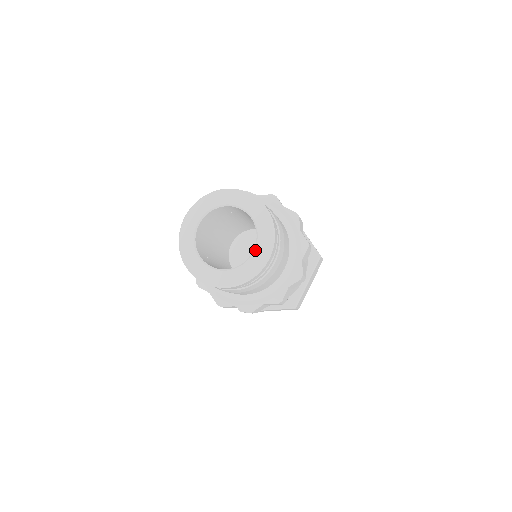
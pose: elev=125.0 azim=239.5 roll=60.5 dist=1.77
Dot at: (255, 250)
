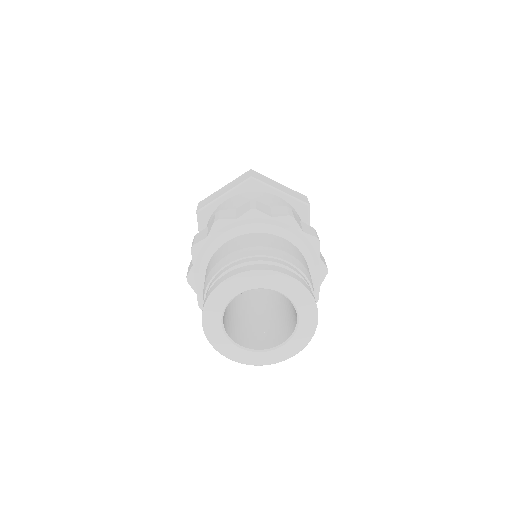
Dot at: (300, 318)
